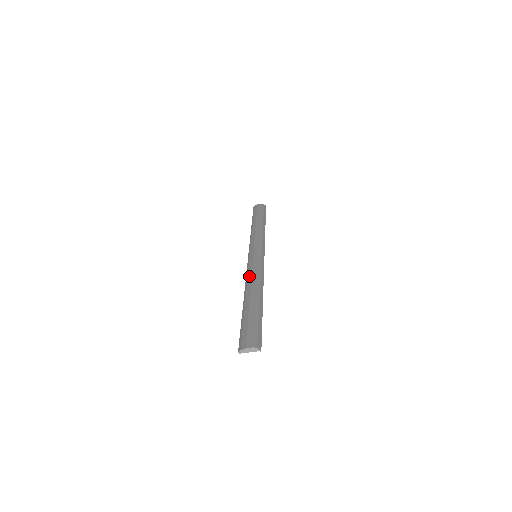
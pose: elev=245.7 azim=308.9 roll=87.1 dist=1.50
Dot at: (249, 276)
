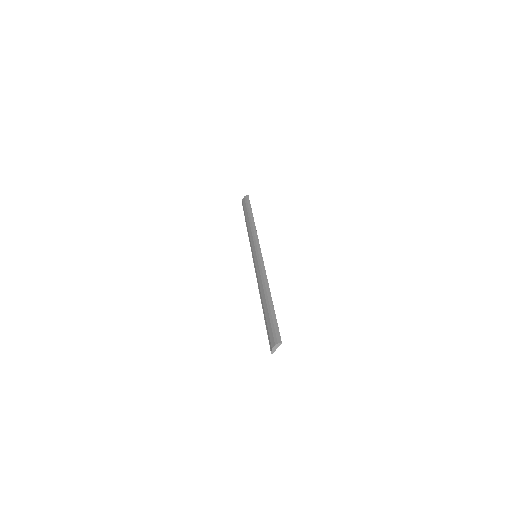
Dot at: (257, 280)
